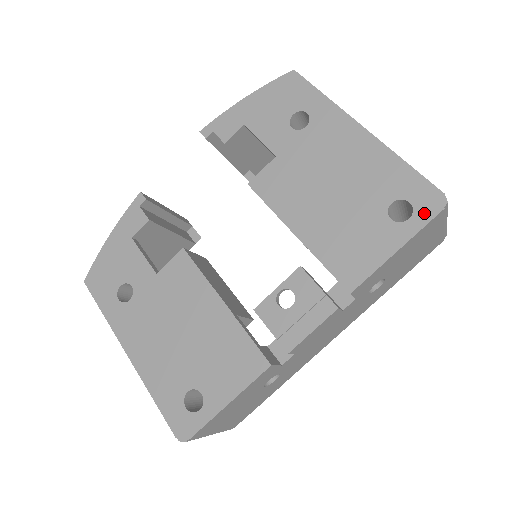
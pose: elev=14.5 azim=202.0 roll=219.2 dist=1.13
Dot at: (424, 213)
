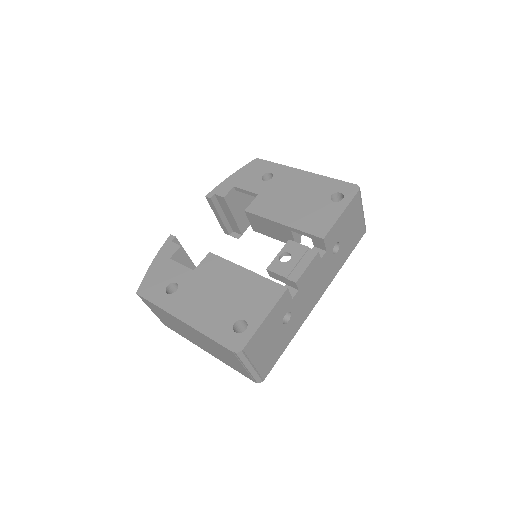
Dot at: (350, 195)
